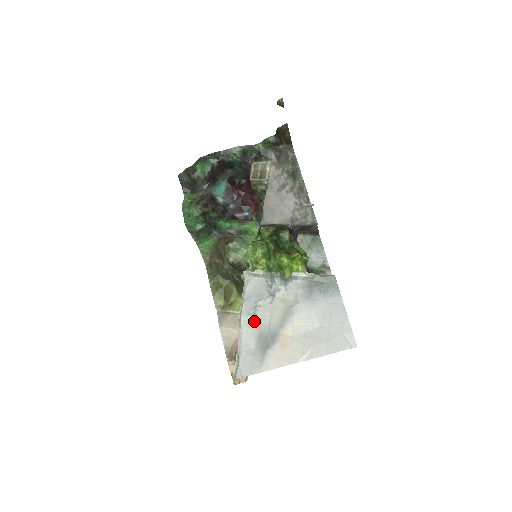
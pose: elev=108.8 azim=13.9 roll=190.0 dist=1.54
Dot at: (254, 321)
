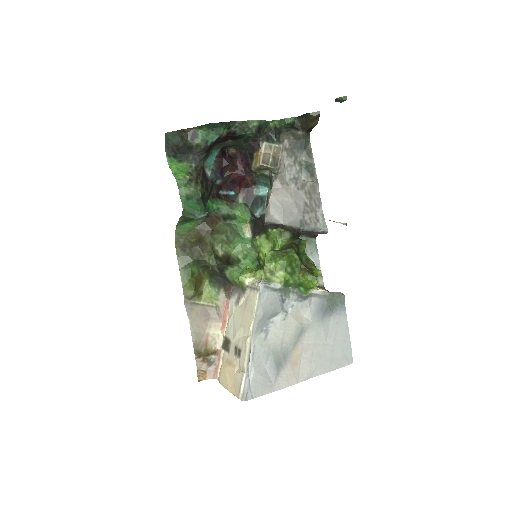
Dot at: (267, 339)
